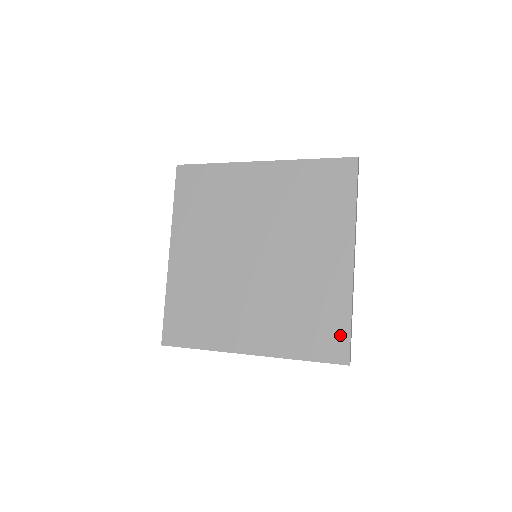
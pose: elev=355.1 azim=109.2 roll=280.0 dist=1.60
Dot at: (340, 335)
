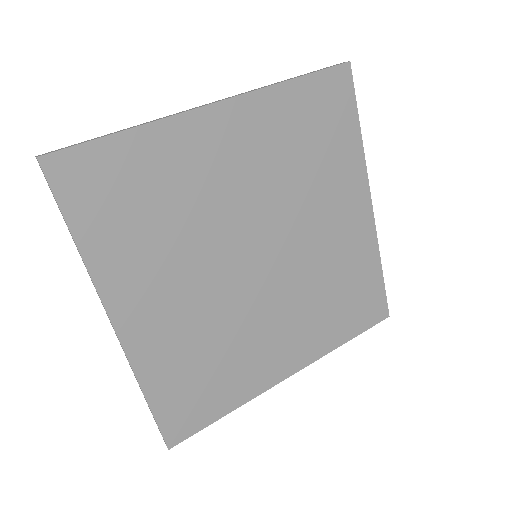
Dot at: (376, 294)
